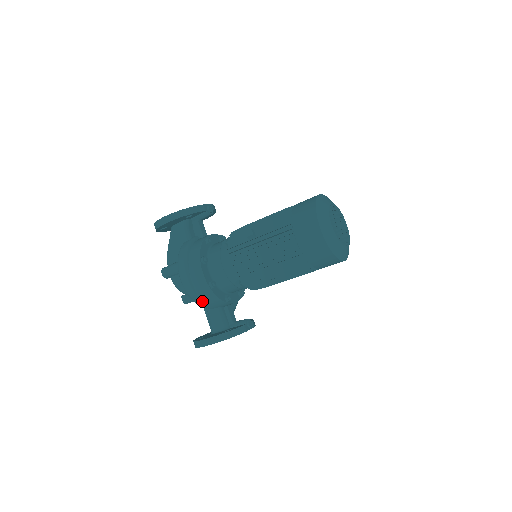
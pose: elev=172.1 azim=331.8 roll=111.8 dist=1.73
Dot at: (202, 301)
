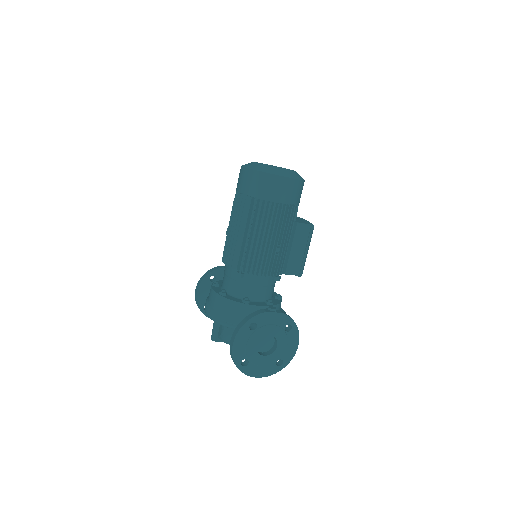
Dot at: (225, 317)
